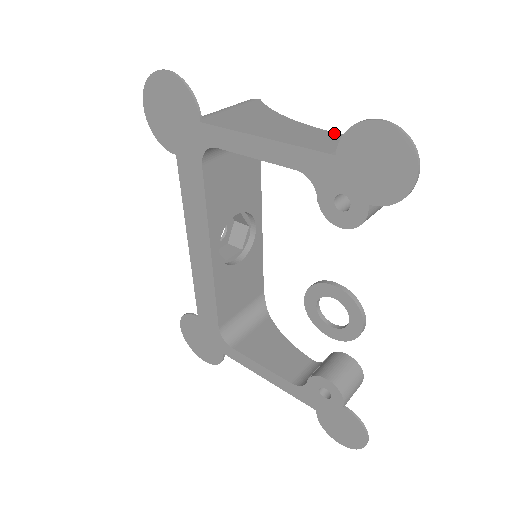
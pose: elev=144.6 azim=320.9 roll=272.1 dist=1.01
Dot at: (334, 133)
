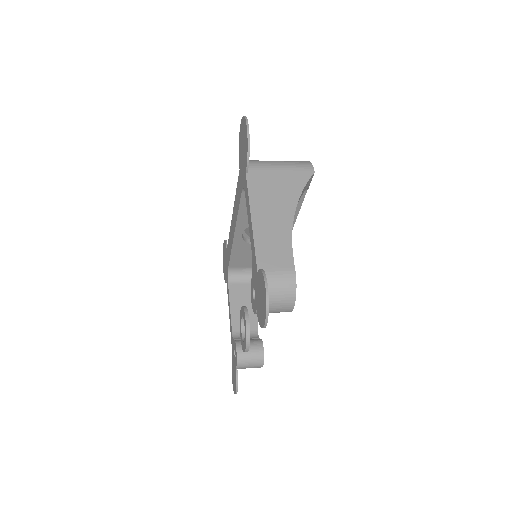
Dot at: (291, 251)
